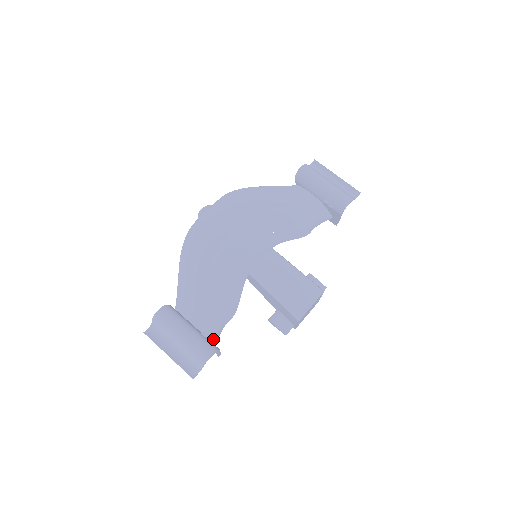
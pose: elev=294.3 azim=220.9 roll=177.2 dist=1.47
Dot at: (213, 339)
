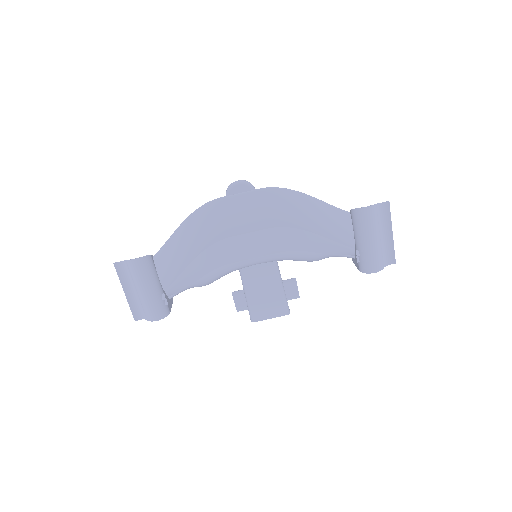
Dot at: (172, 295)
